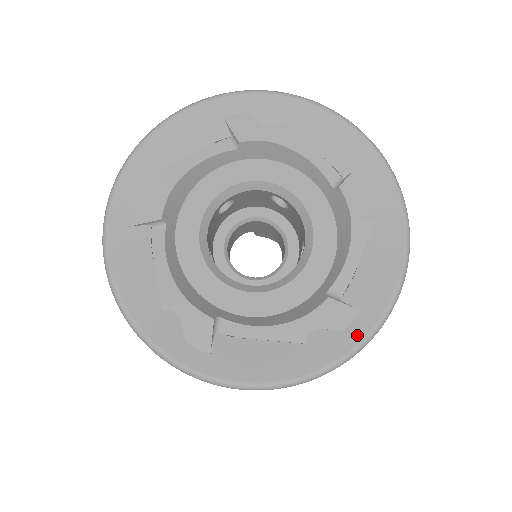
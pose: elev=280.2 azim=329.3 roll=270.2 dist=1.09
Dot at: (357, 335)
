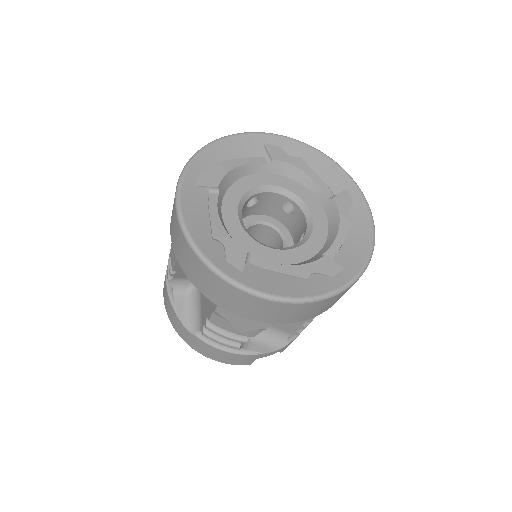
Dot at: (342, 280)
